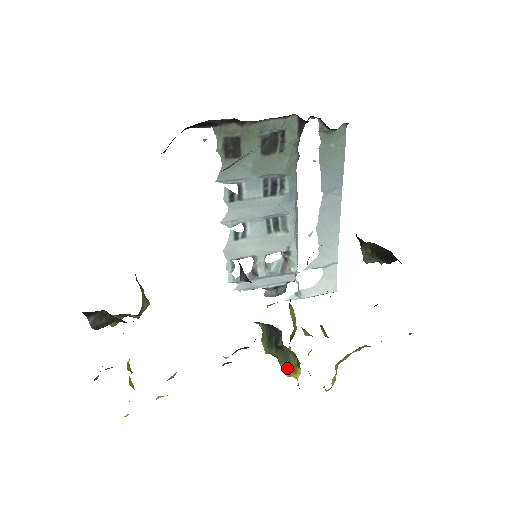
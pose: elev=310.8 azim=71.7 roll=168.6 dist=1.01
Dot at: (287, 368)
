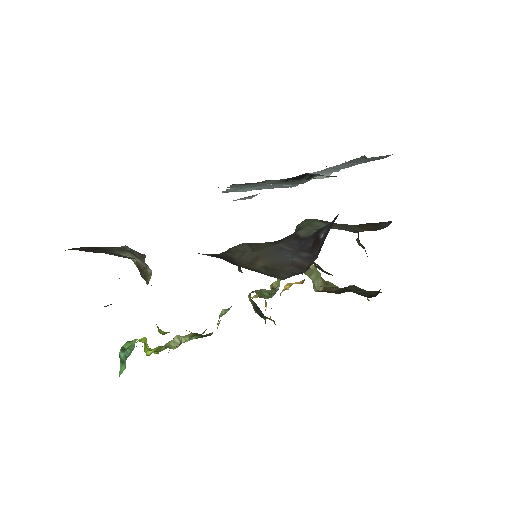
Dot at: occluded
